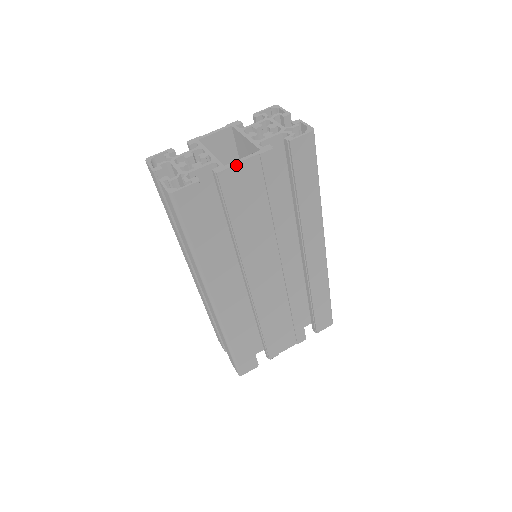
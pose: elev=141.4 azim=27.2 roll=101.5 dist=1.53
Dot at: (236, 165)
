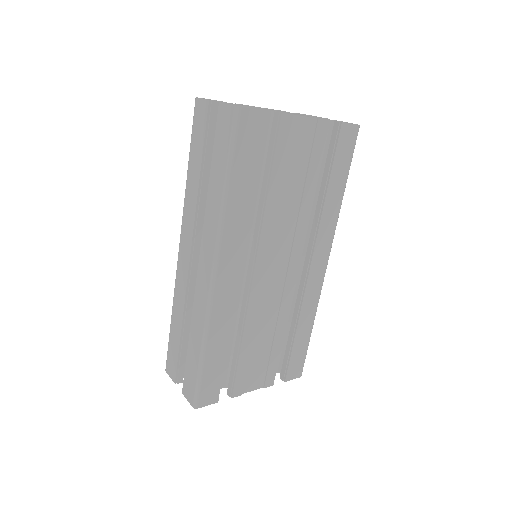
Dot at: (297, 117)
